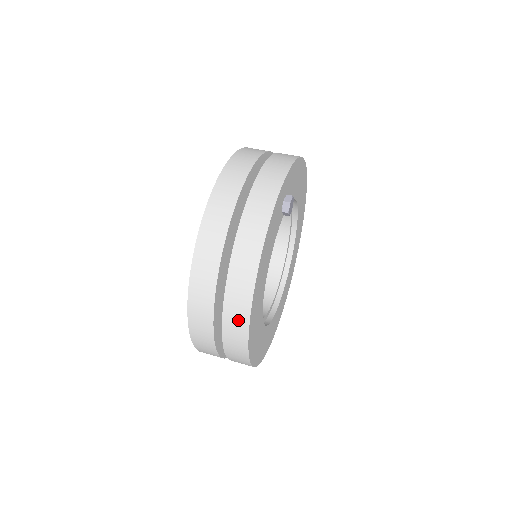
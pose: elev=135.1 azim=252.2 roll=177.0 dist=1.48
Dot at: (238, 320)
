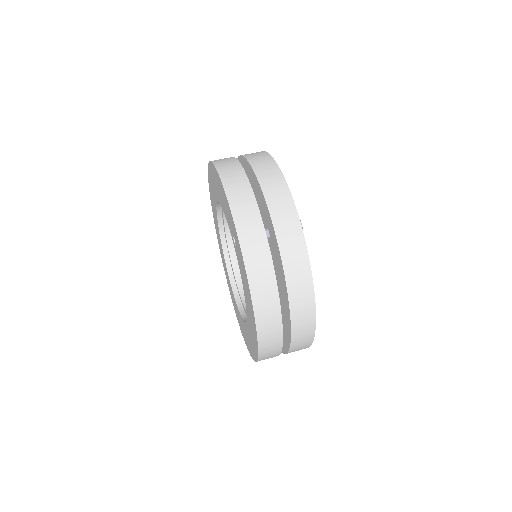
Dot at: (304, 342)
